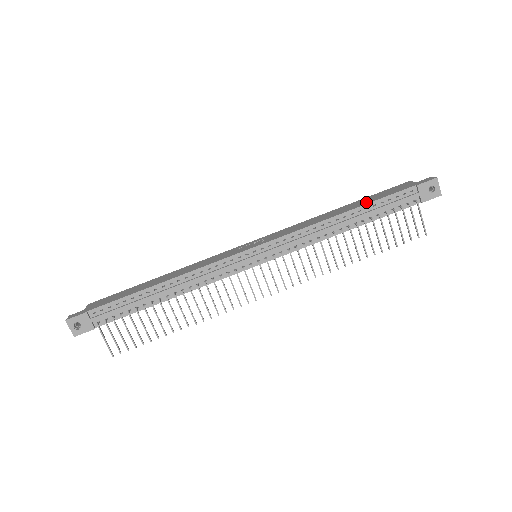
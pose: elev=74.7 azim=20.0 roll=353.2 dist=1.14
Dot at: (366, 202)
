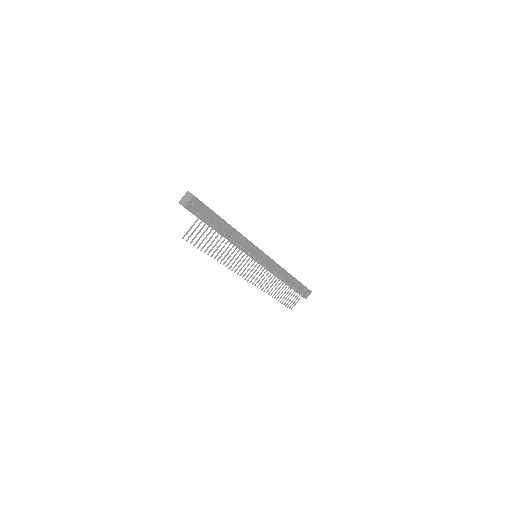
Dot at: occluded
